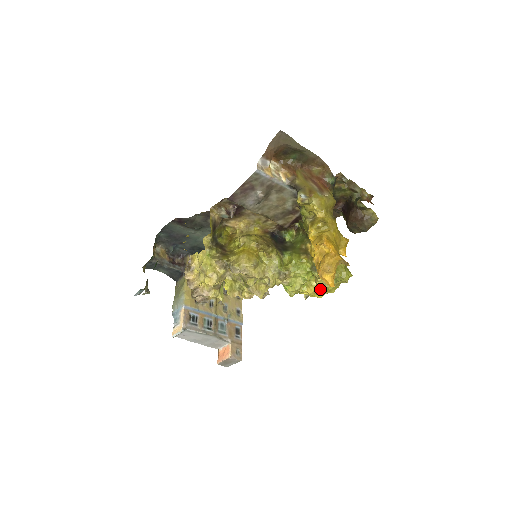
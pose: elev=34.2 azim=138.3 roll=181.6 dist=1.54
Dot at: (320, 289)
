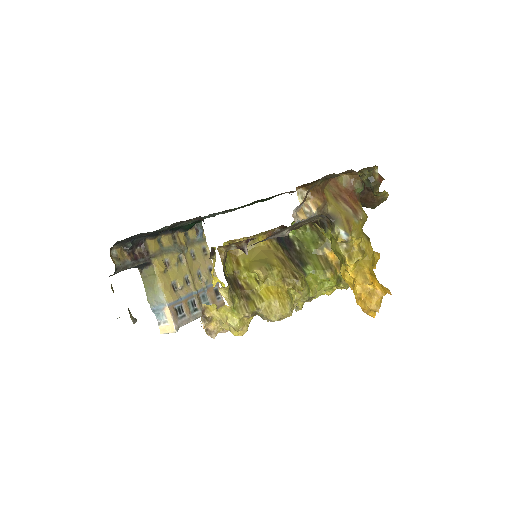
Dot at: occluded
